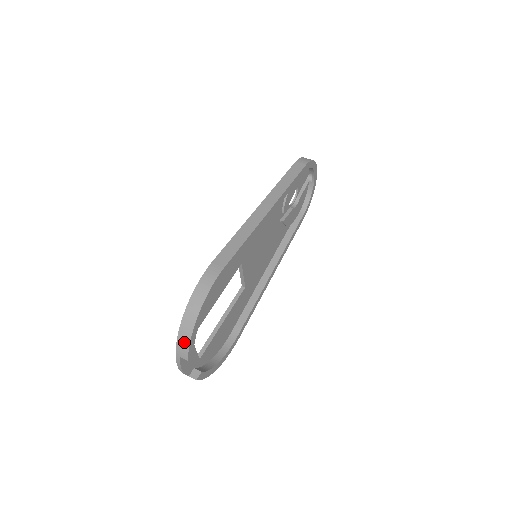
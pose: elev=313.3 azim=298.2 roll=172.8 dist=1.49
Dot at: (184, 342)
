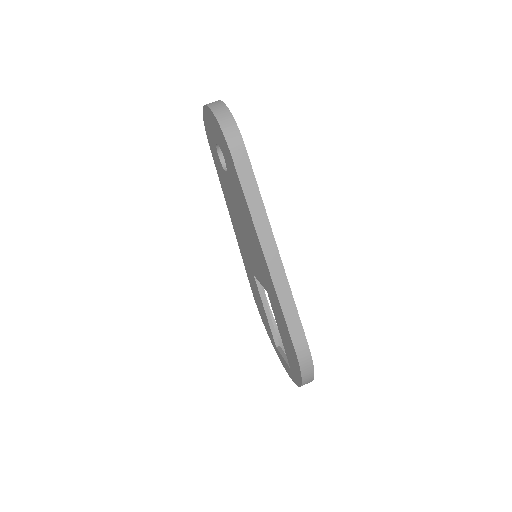
Dot at: occluded
